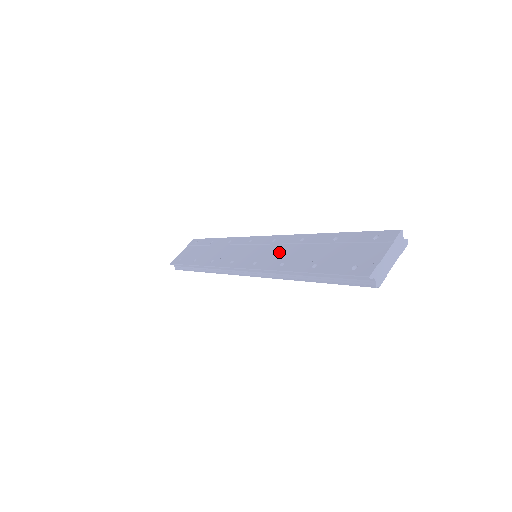
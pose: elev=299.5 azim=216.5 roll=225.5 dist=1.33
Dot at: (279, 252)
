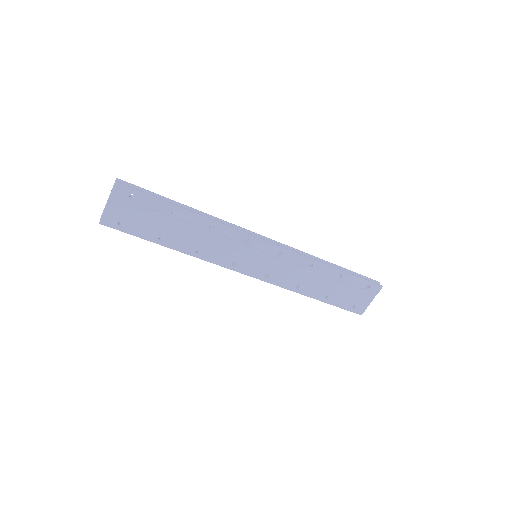
Dot at: (290, 272)
